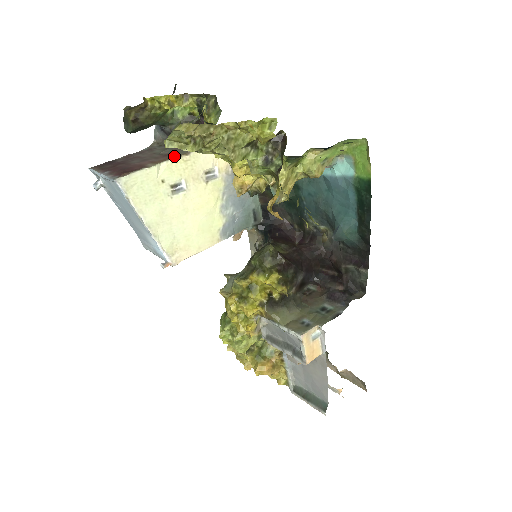
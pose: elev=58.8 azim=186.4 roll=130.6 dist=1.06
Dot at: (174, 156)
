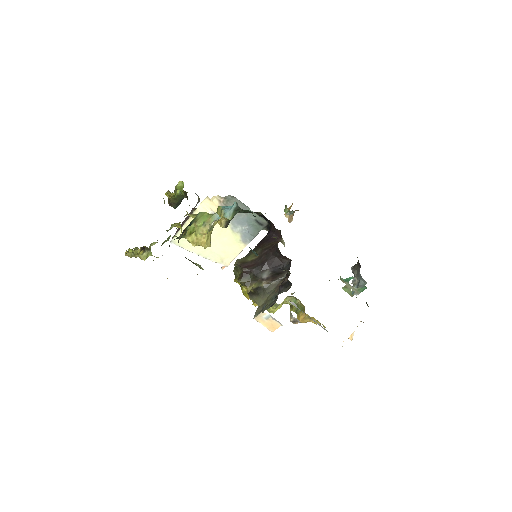
Dot at: (189, 217)
